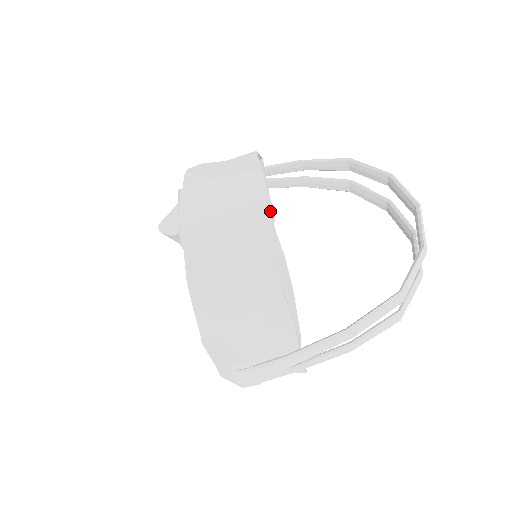
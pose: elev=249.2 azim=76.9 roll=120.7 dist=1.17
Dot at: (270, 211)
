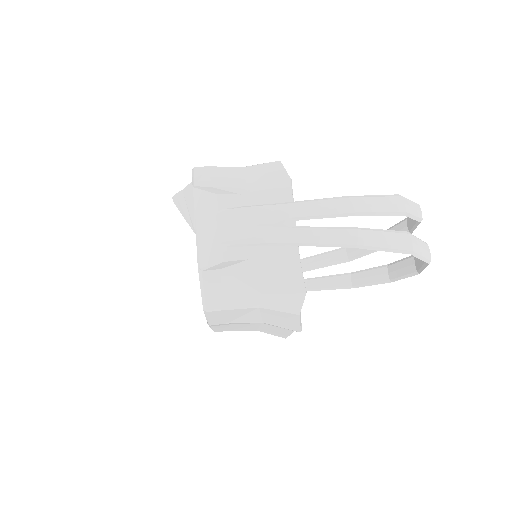
Dot at: occluded
